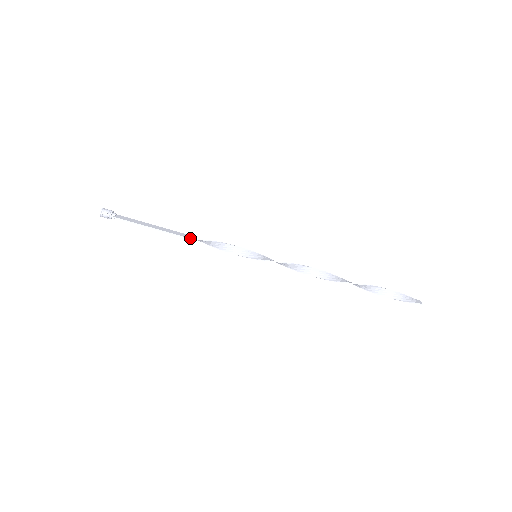
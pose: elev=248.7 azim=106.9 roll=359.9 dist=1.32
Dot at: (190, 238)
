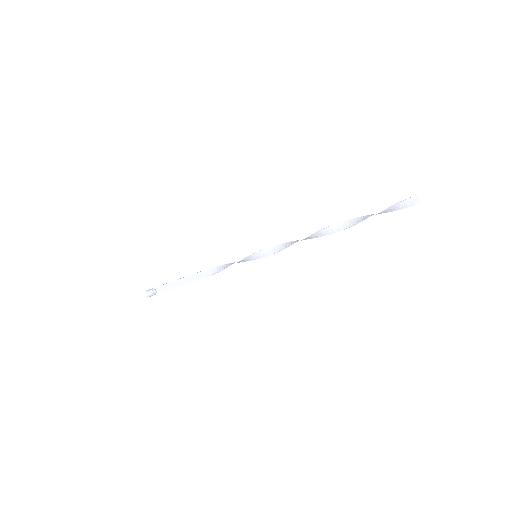
Dot at: occluded
